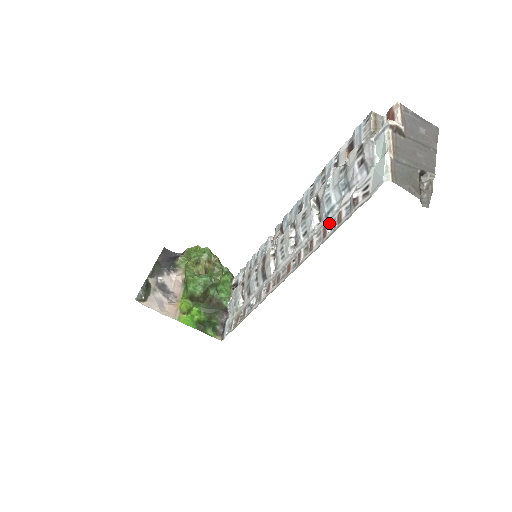
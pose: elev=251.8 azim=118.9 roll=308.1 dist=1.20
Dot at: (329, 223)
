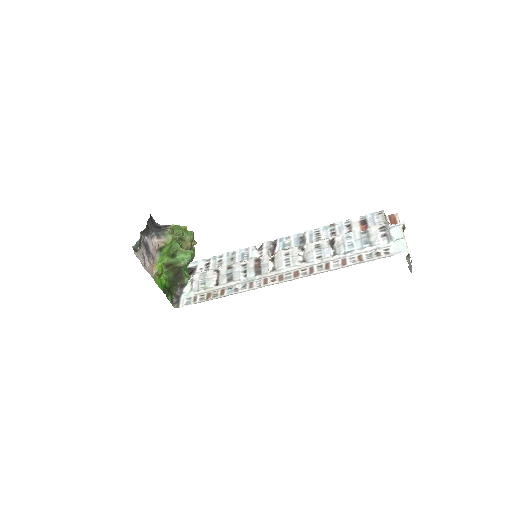
Dot at: (348, 258)
